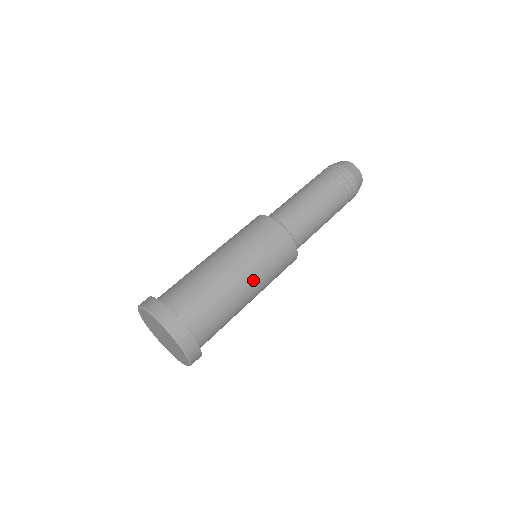
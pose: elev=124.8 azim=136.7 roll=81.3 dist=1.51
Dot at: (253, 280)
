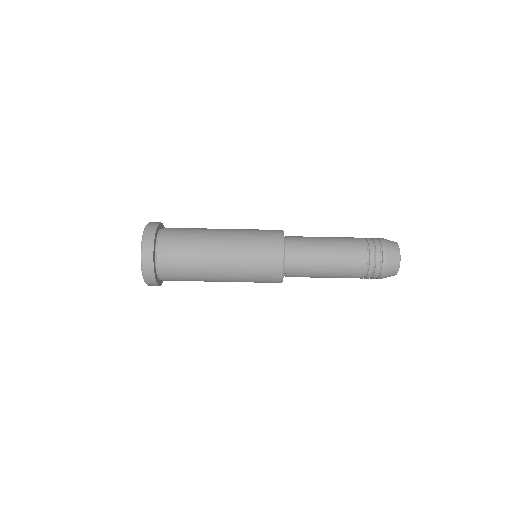
Dot at: occluded
